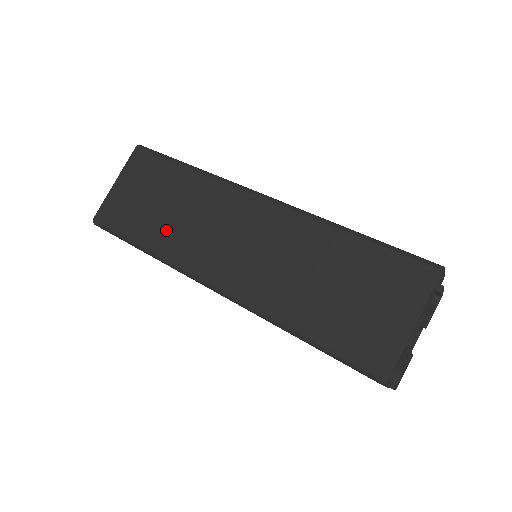
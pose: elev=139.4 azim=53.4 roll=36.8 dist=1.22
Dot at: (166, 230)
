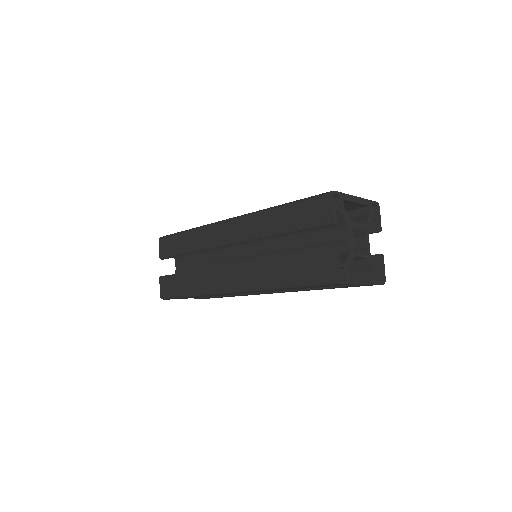
Dot at: occluded
